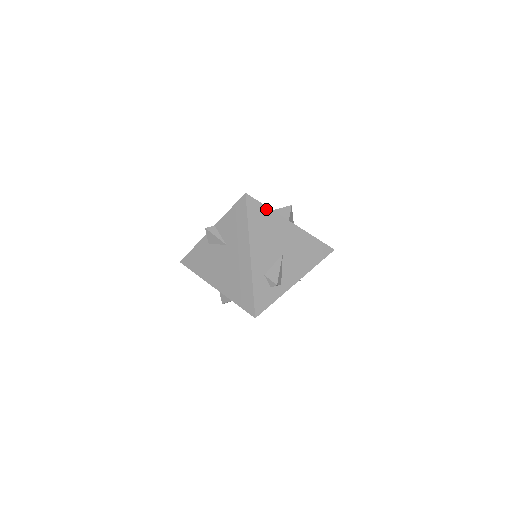
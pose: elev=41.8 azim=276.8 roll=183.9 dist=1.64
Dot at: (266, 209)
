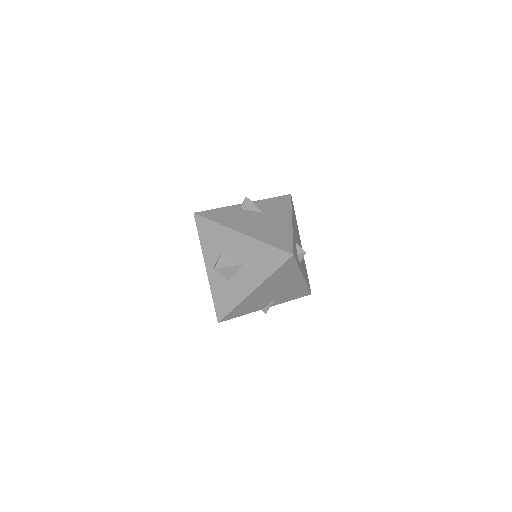
Dot at: (295, 217)
